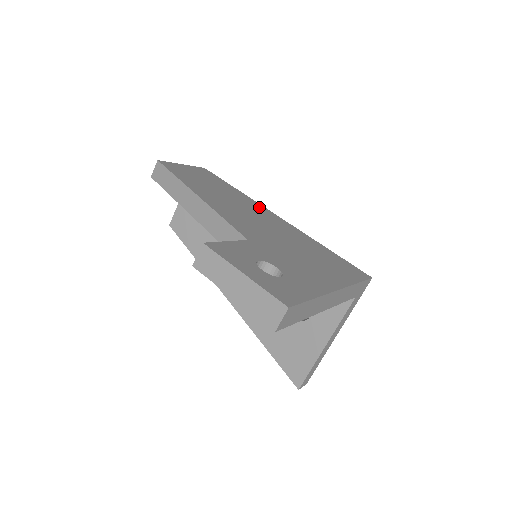
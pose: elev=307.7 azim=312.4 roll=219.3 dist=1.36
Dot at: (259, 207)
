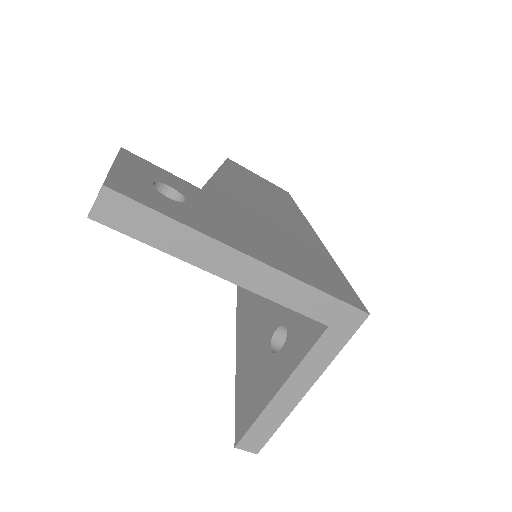
Dot at: (301, 221)
